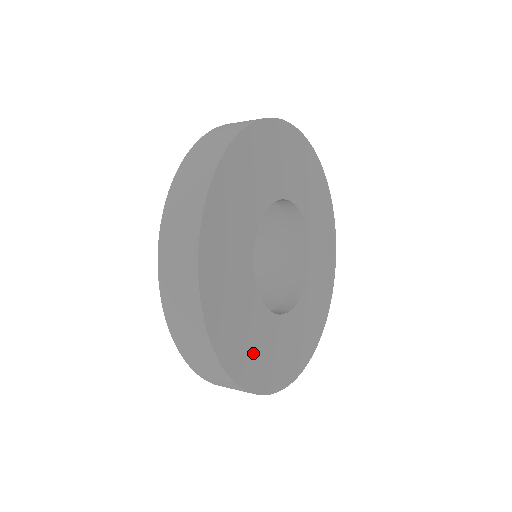
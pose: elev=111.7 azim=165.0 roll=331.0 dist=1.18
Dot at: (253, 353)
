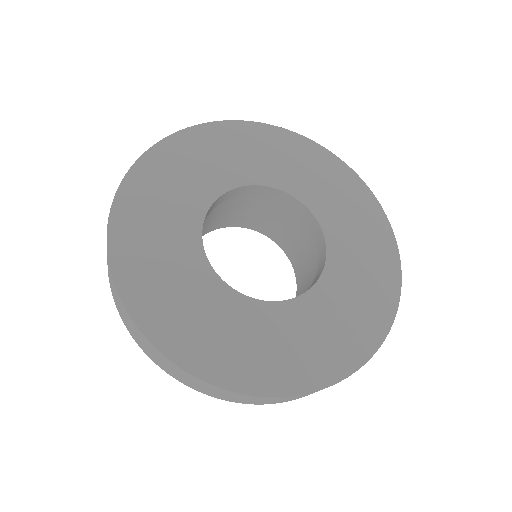
Dot at: (238, 349)
